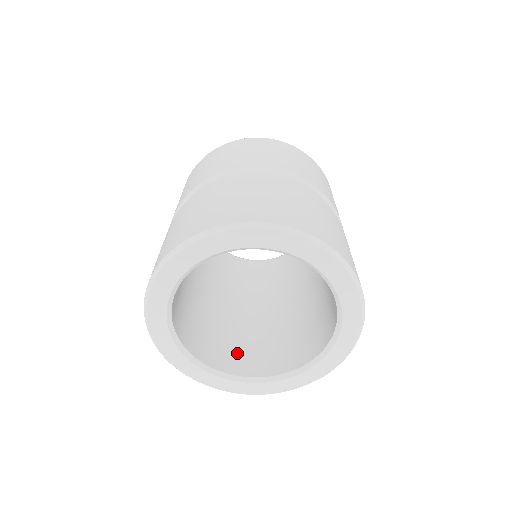
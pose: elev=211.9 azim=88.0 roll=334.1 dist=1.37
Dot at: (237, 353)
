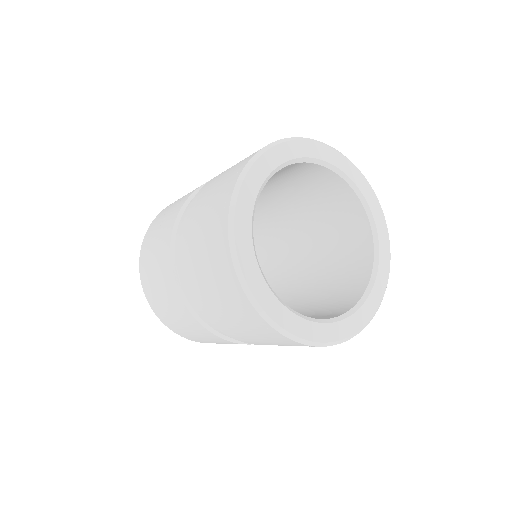
Dot at: occluded
